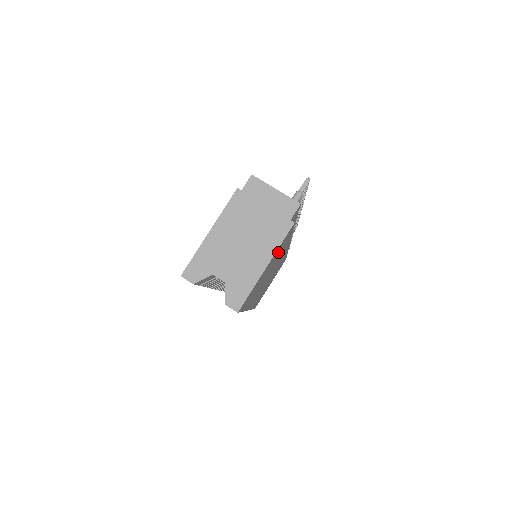
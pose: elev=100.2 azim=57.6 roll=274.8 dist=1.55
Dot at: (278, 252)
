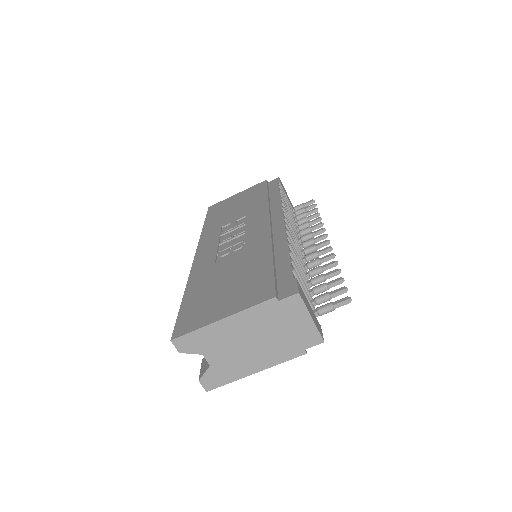
Dot at: occluded
